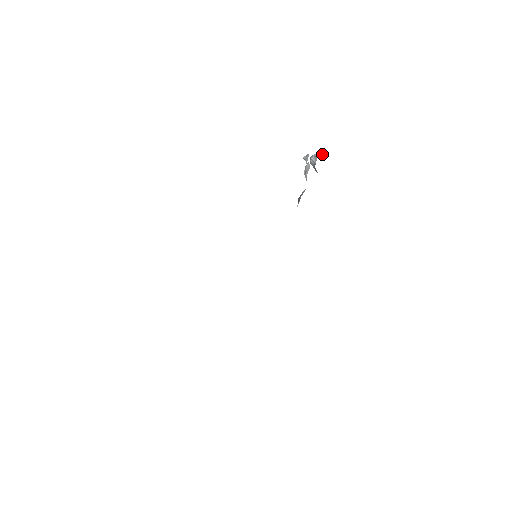
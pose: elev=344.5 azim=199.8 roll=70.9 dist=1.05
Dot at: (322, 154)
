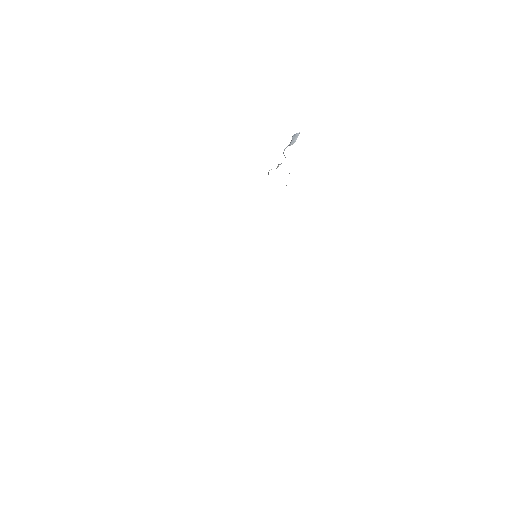
Dot at: (297, 135)
